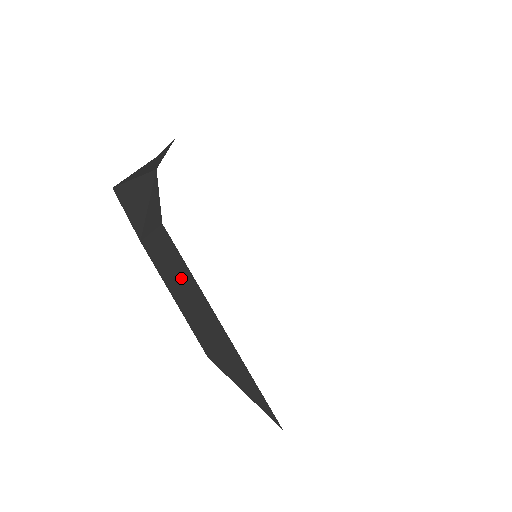
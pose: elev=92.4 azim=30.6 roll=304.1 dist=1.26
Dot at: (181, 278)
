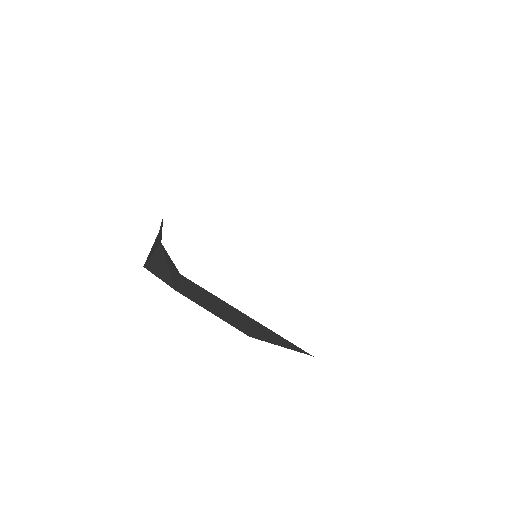
Dot at: (208, 299)
